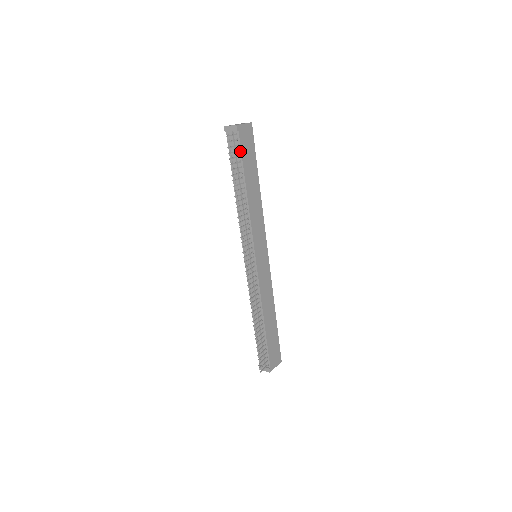
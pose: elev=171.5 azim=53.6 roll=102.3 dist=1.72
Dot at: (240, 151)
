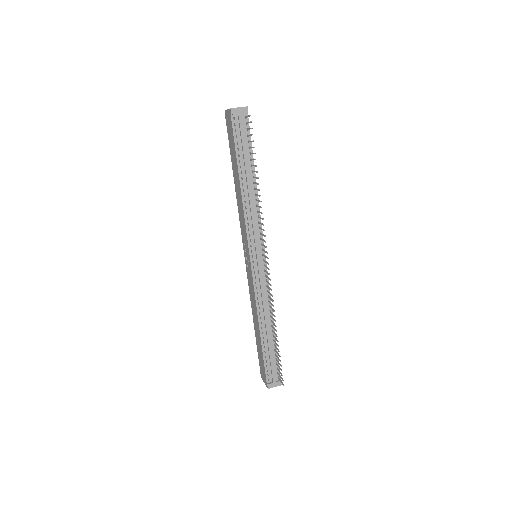
Dot at: (249, 136)
